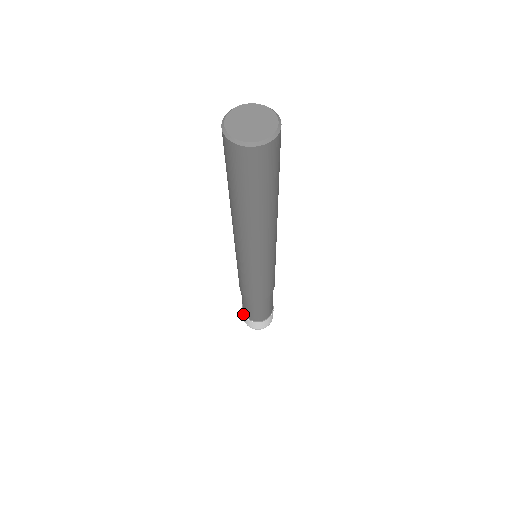
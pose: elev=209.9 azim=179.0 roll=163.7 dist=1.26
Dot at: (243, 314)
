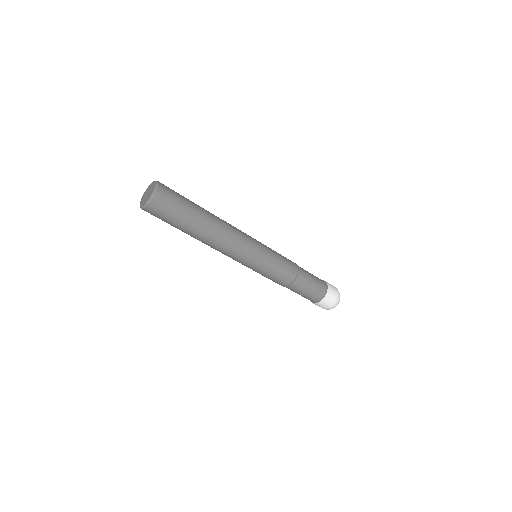
Dot at: occluded
